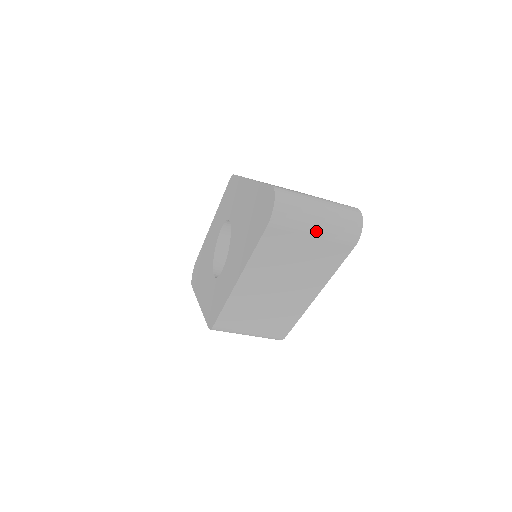
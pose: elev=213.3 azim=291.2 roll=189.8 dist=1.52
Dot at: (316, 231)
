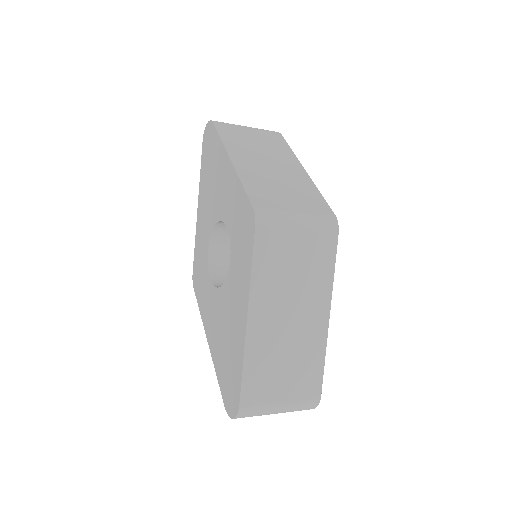
Dot at: occluded
